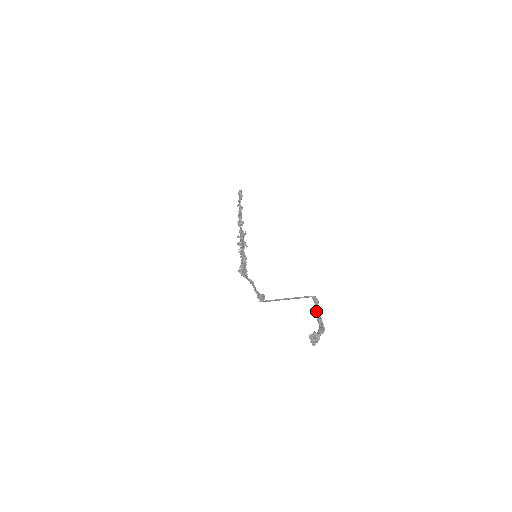
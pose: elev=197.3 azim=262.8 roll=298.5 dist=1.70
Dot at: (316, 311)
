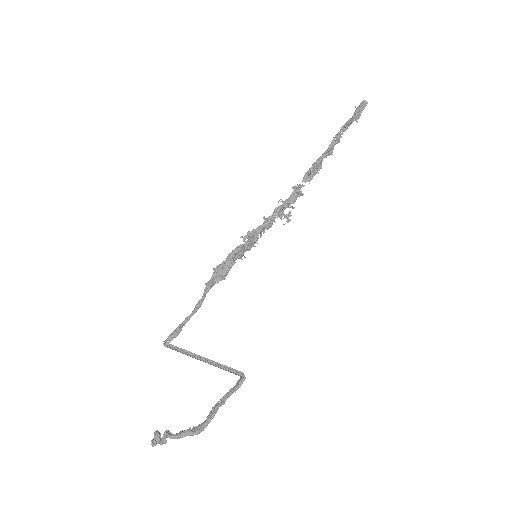
Dot at: occluded
